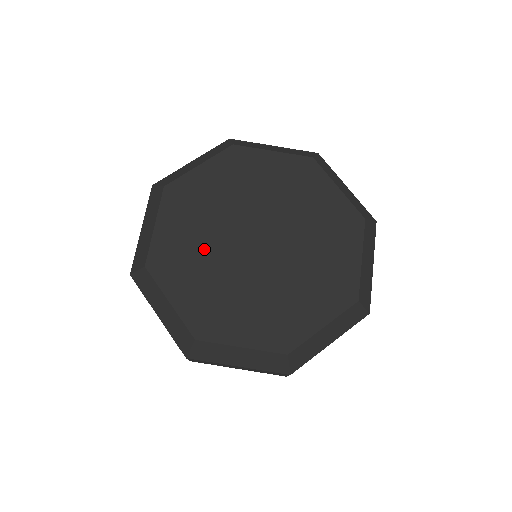
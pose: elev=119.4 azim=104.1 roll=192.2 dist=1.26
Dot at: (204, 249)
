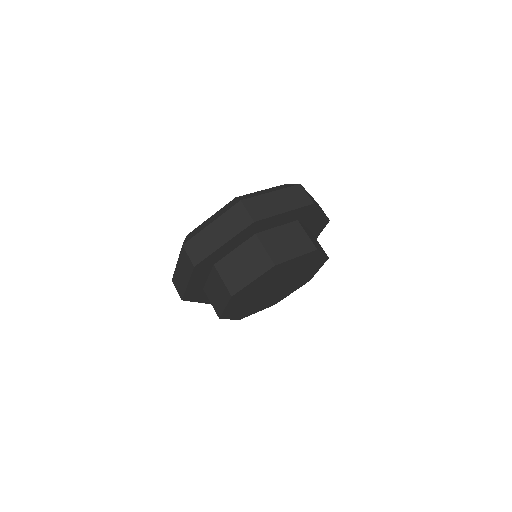
Dot at: occluded
